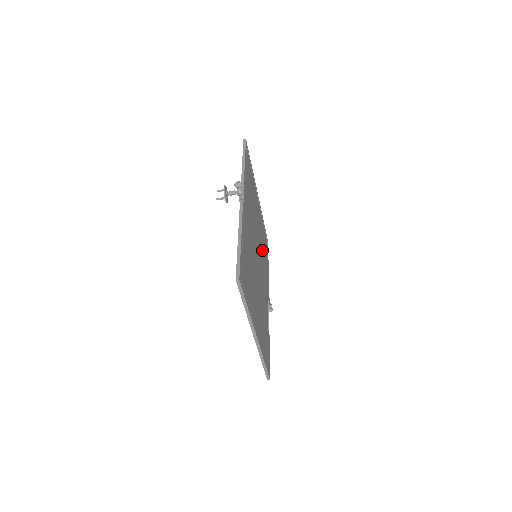
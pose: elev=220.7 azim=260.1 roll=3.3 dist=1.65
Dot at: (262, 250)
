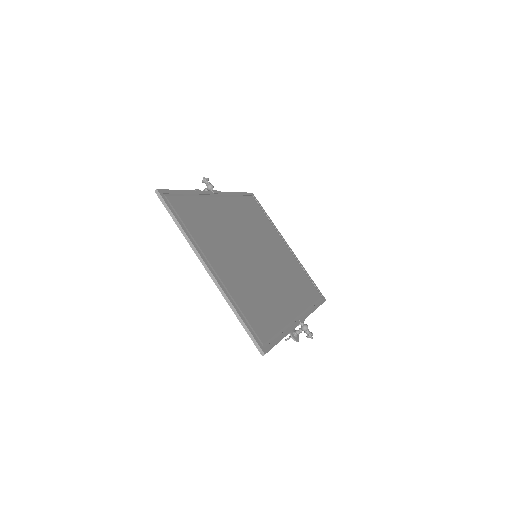
Dot at: (287, 275)
